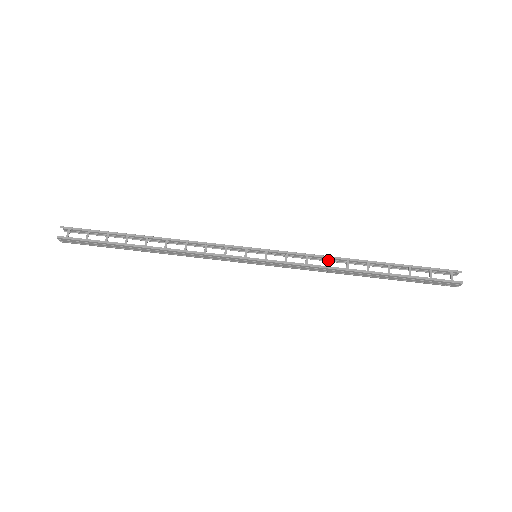
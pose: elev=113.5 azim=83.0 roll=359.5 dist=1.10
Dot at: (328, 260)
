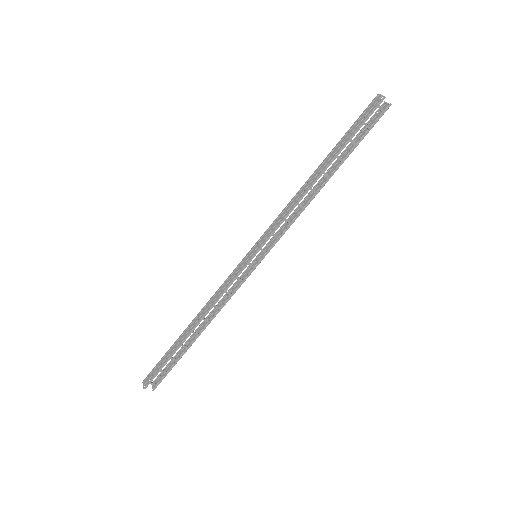
Dot at: (293, 197)
